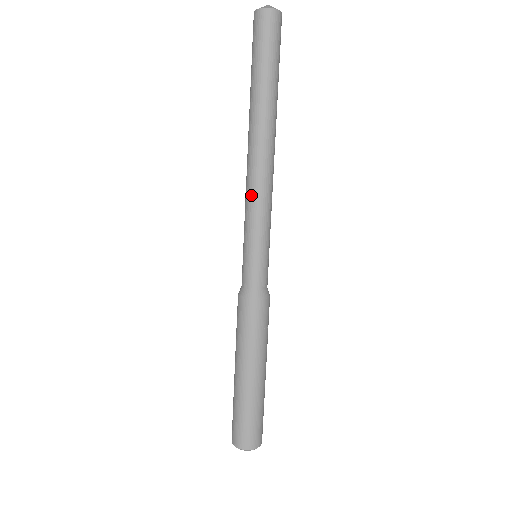
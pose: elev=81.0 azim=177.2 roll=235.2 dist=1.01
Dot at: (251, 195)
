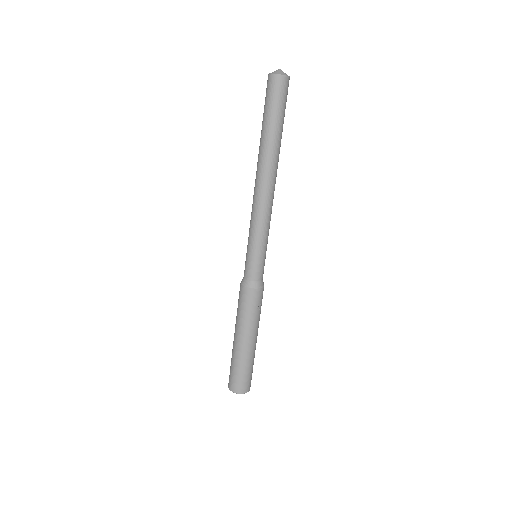
Dot at: (254, 212)
